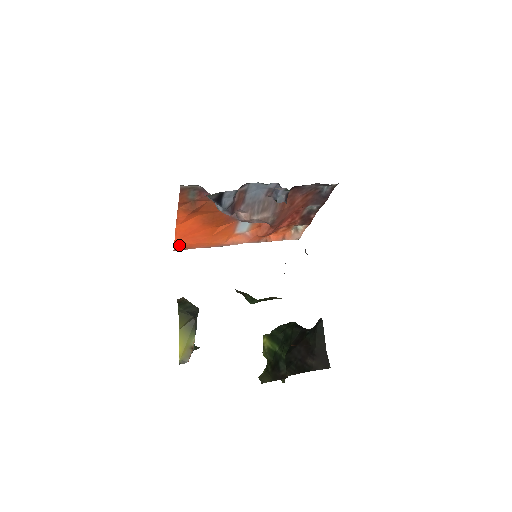
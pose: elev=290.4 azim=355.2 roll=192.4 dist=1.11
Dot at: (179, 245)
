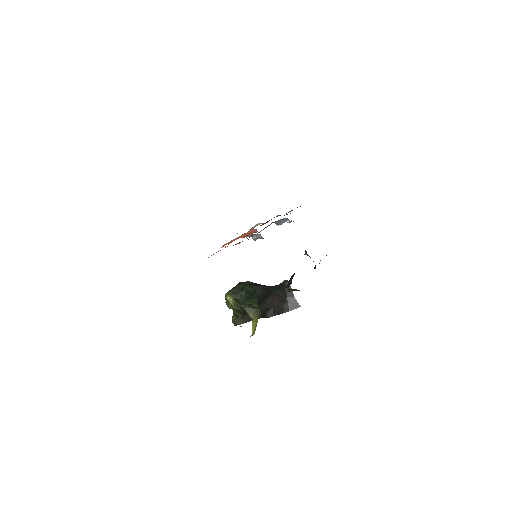
Dot at: occluded
